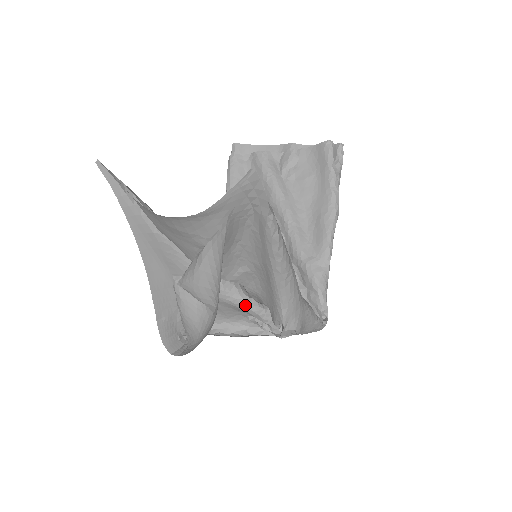
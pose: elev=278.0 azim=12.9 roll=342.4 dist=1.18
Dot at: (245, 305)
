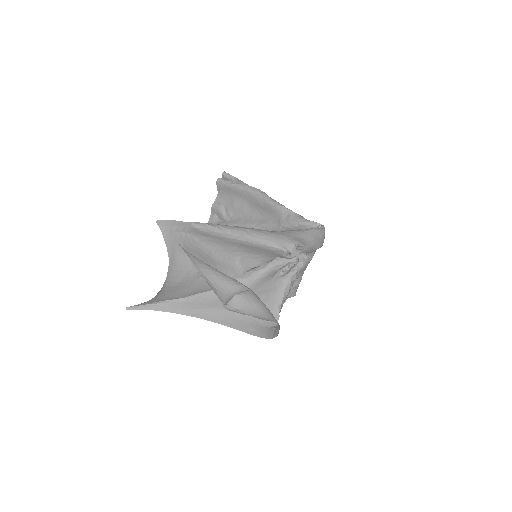
Dot at: (264, 271)
